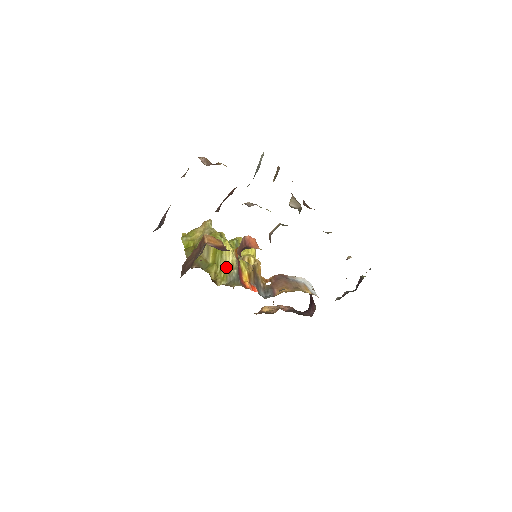
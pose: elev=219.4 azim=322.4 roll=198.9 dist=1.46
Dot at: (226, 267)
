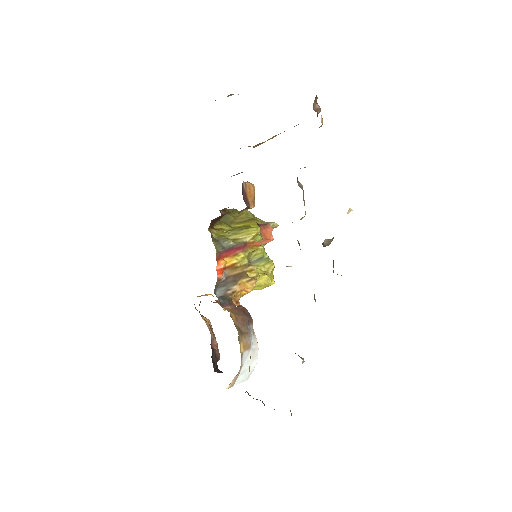
Dot at: (232, 235)
